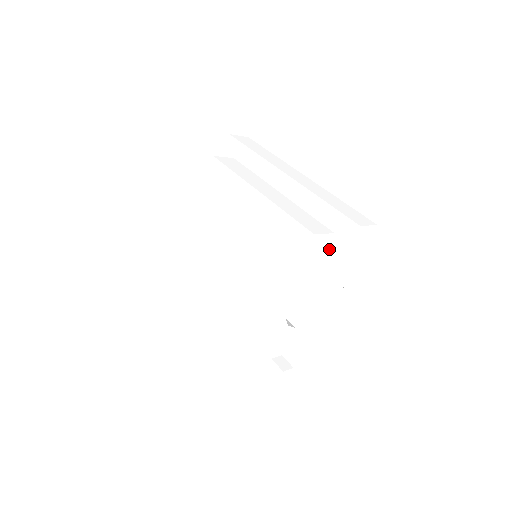
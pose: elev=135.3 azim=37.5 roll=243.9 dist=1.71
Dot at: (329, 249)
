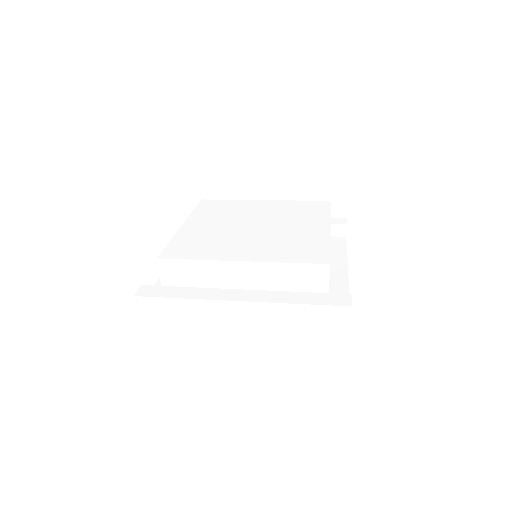
Dot at: occluded
